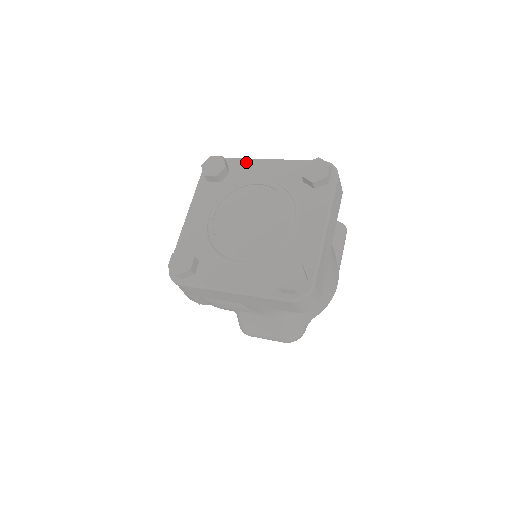
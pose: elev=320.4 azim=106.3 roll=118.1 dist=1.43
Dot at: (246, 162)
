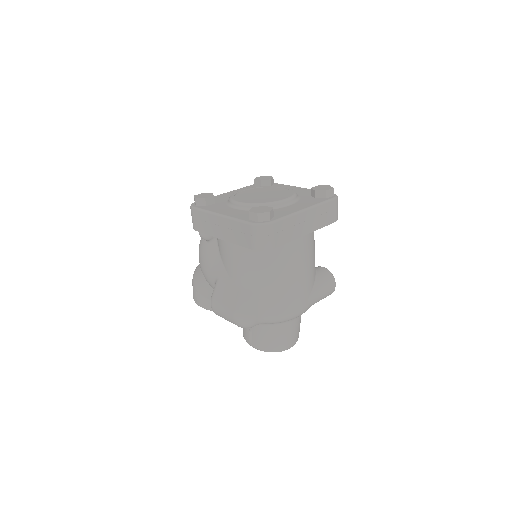
Dot at: (285, 185)
